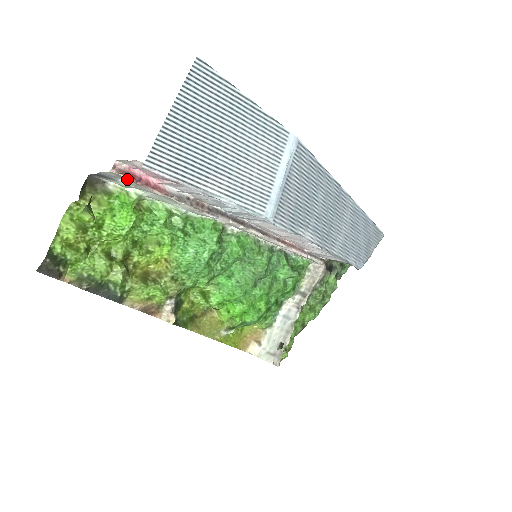
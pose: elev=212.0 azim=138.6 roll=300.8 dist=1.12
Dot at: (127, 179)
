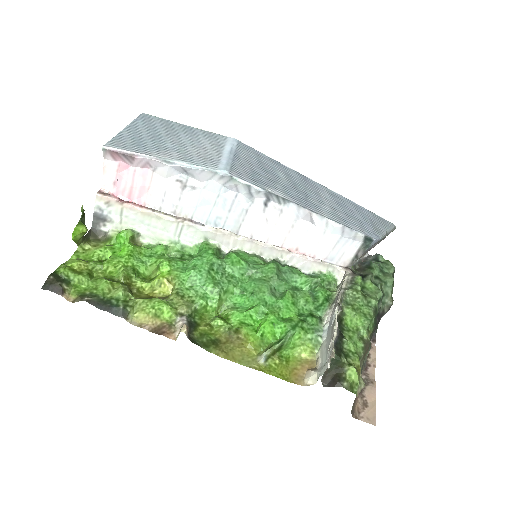
Dot at: (113, 204)
